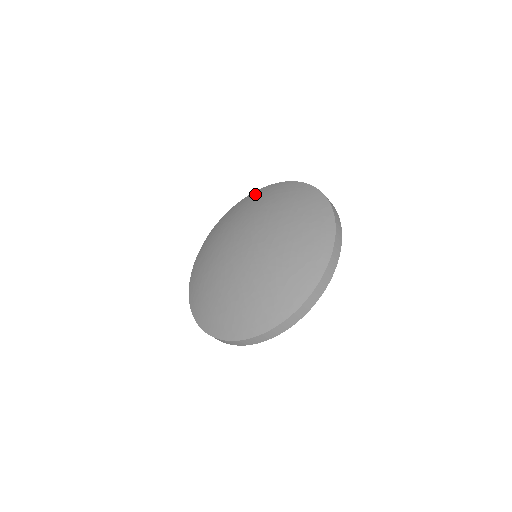
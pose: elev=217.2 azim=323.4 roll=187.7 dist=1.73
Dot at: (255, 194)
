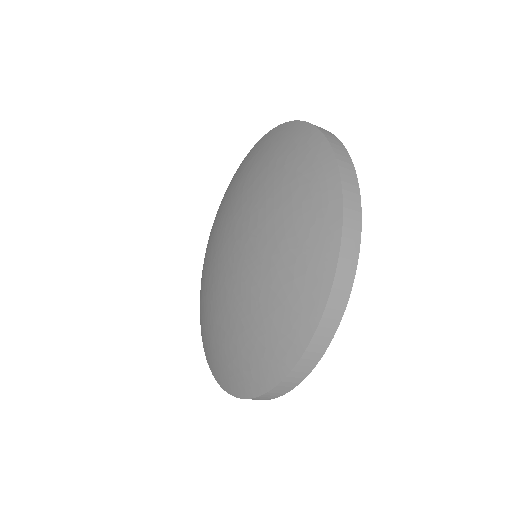
Dot at: (232, 178)
